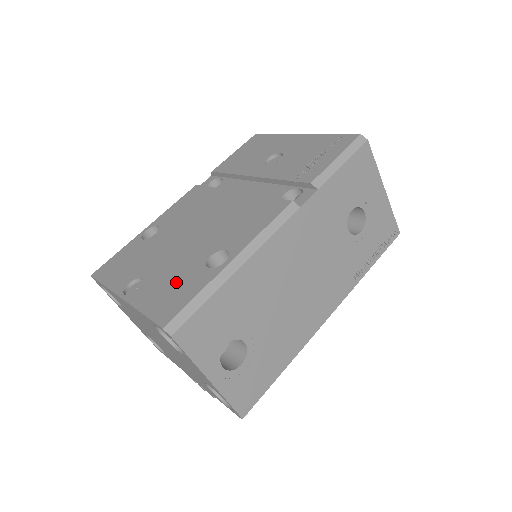
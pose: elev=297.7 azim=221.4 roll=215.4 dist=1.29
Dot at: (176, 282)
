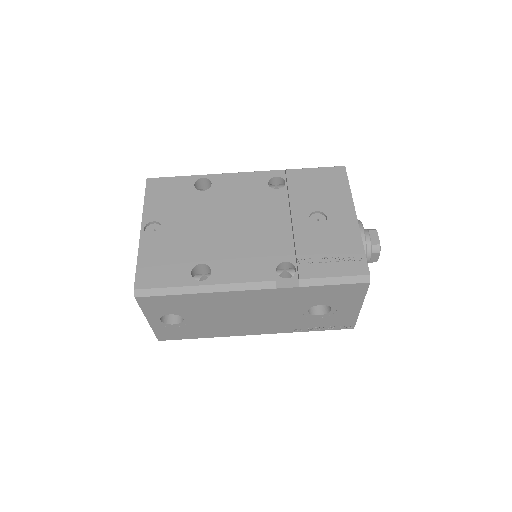
Dot at: (170, 260)
